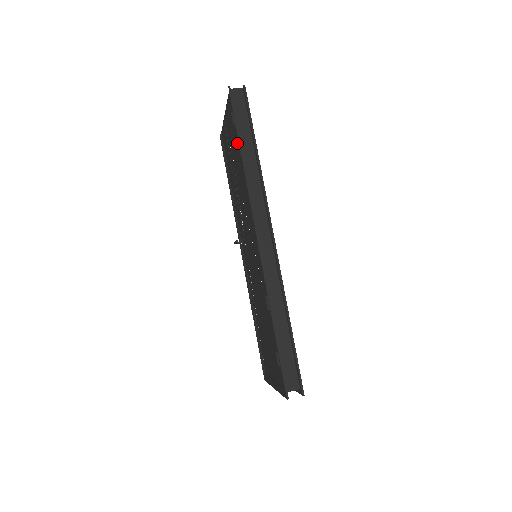
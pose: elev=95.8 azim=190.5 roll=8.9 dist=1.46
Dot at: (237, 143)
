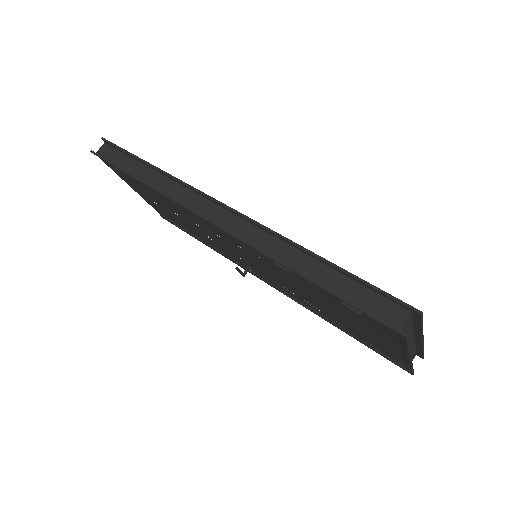
Dot at: (138, 182)
